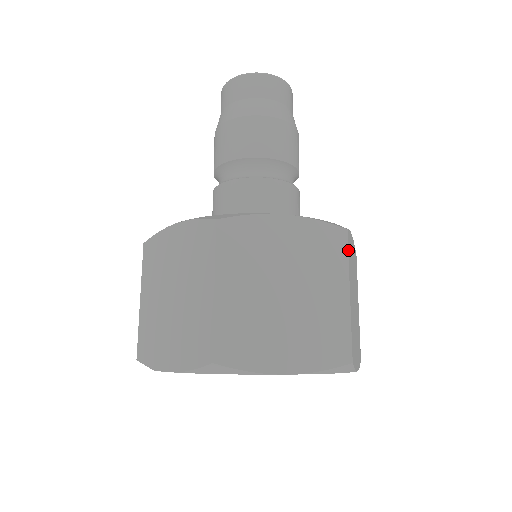
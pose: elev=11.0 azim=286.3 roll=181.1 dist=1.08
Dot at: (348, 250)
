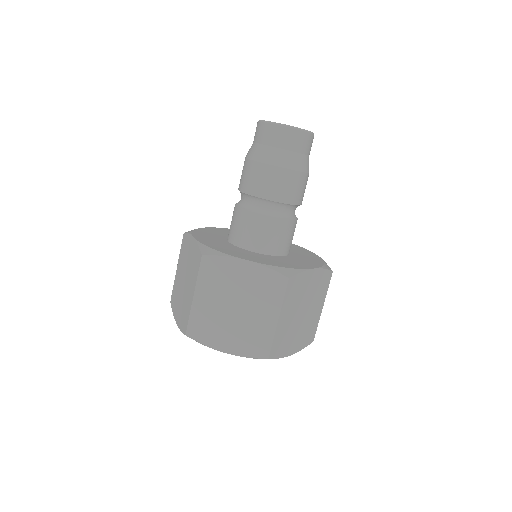
Dot at: (329, 283)
